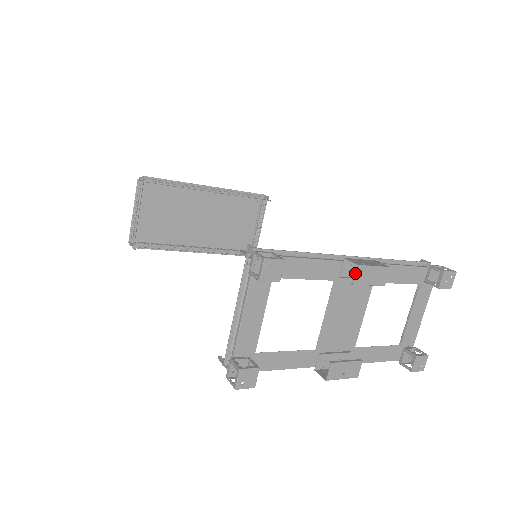
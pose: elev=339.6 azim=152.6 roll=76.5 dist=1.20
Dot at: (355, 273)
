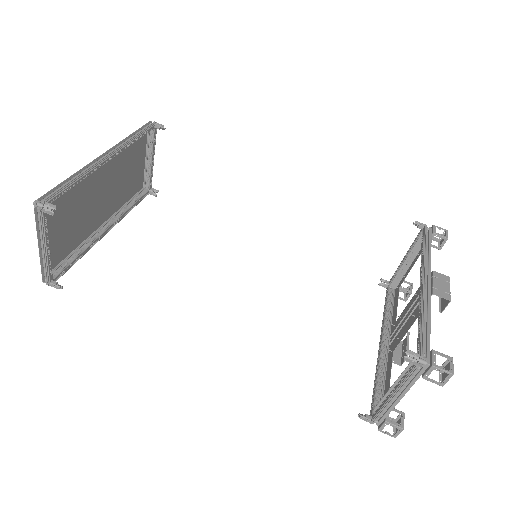
Dot at: (446, 306)
